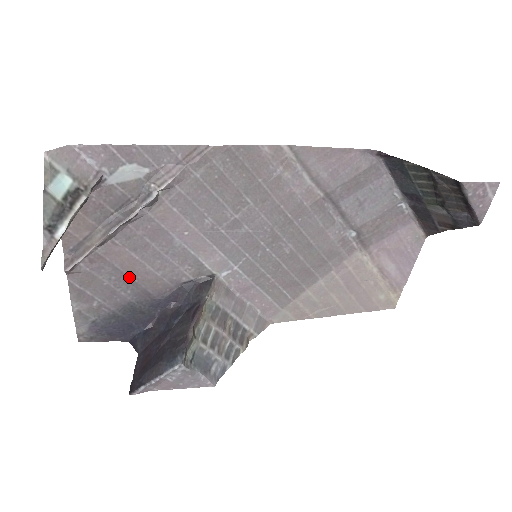
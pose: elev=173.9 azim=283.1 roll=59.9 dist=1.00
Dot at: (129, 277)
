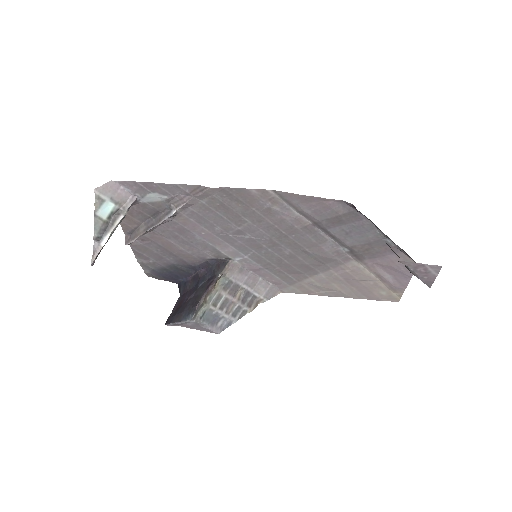
Dot at: (169, 251)
